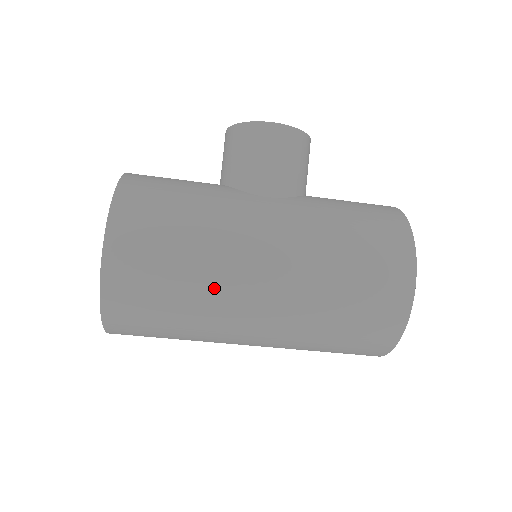
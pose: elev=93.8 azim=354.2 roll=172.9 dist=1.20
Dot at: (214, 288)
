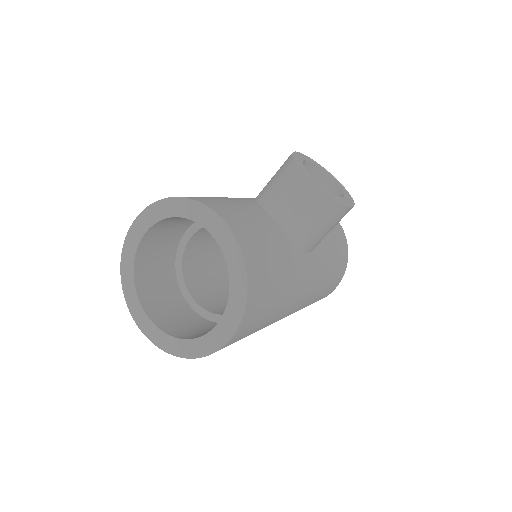
Dot at: occluded
